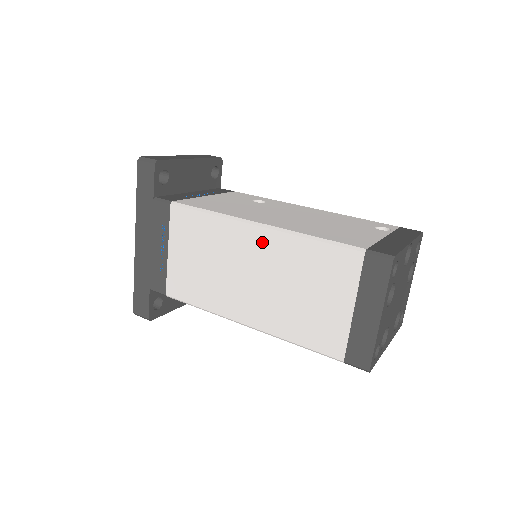
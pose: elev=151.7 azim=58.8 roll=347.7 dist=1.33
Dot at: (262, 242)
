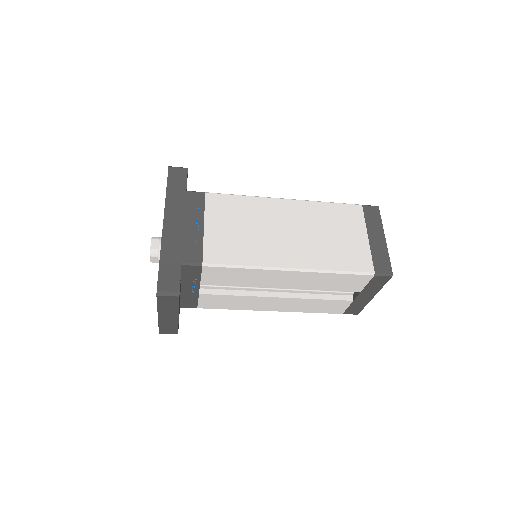
Dot at: (293, 208)
